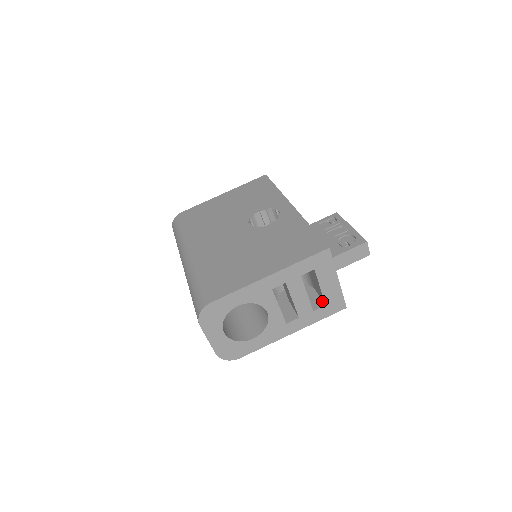
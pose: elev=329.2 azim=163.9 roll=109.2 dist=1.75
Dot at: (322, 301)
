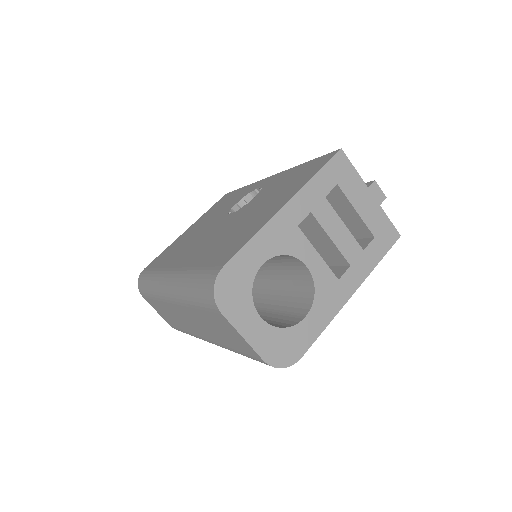
Dot at: (366, 238)
